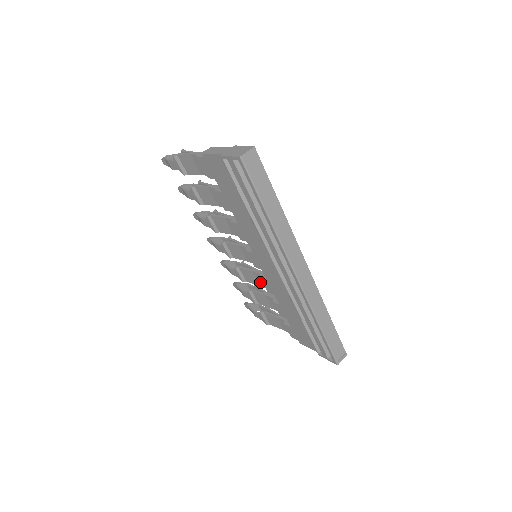
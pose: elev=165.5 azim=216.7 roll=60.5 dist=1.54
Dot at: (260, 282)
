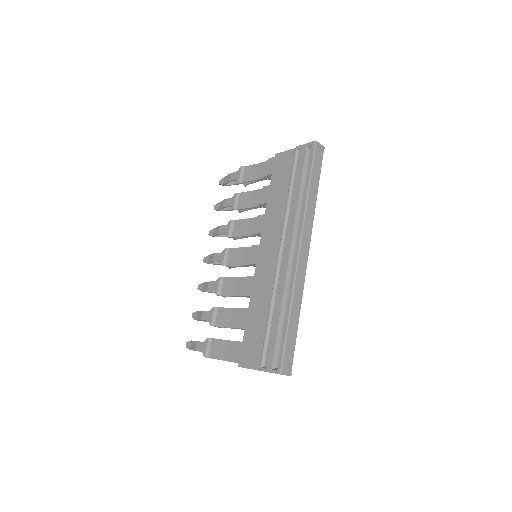
Dot at: (239, 290)
